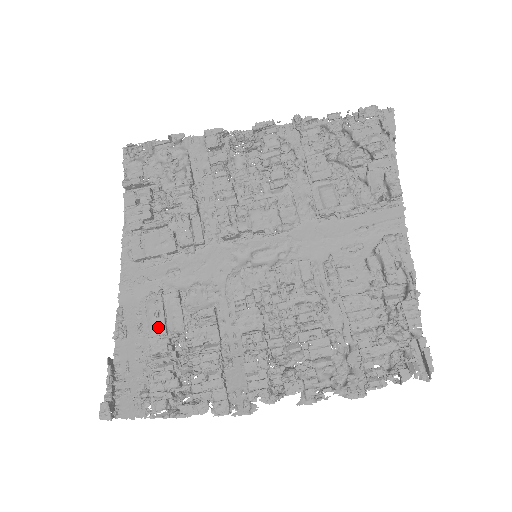
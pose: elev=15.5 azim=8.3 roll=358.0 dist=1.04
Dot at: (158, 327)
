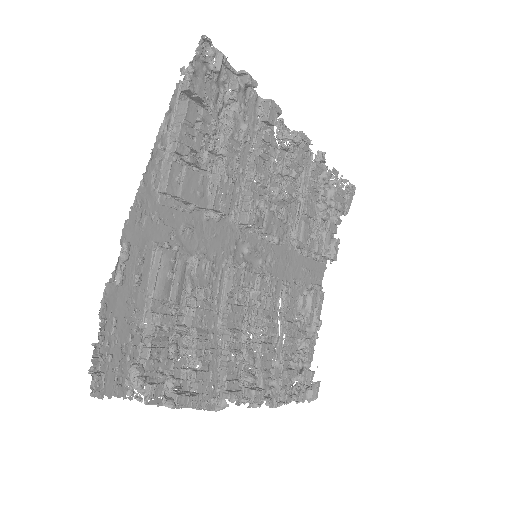
Dot at: (166, 290)
